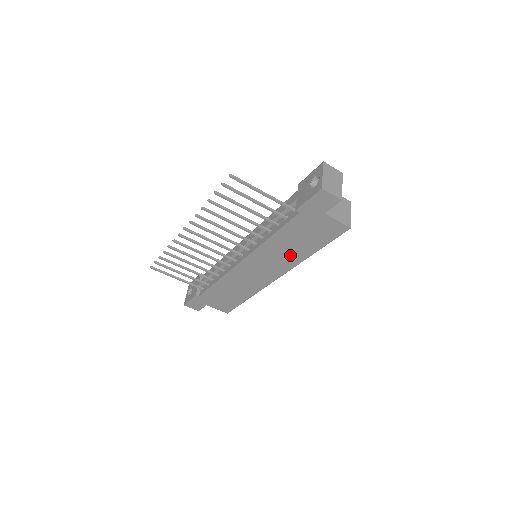
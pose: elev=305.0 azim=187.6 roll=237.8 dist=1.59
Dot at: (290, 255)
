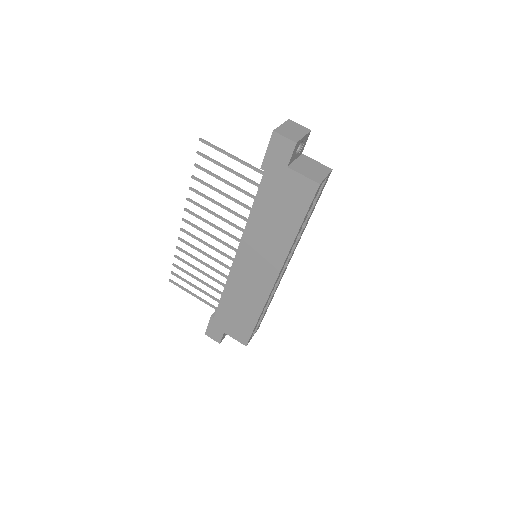
Dot at: (276, 239)
